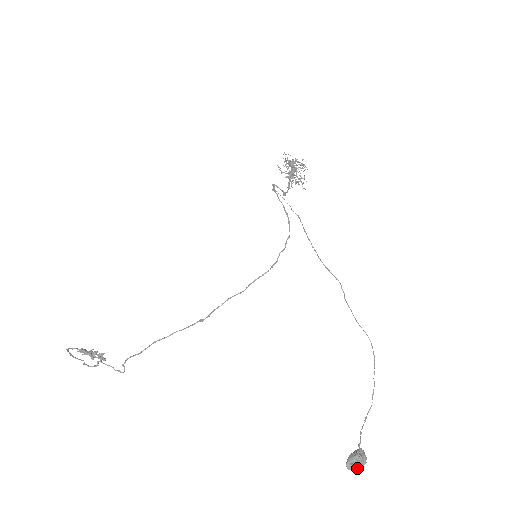
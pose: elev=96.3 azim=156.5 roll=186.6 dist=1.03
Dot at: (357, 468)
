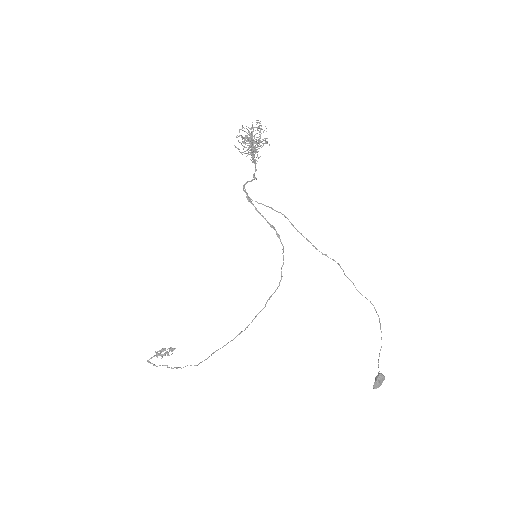
Dot at: occluded
